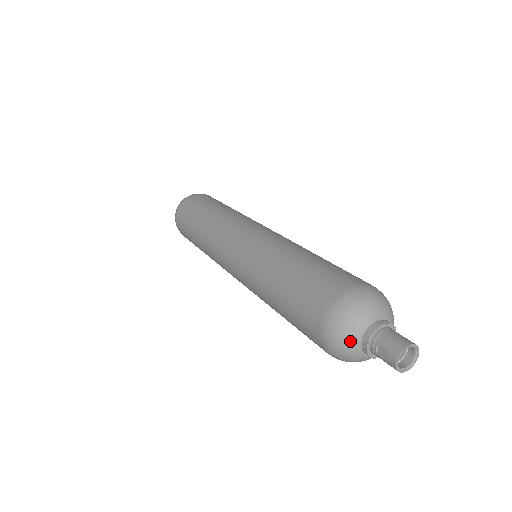
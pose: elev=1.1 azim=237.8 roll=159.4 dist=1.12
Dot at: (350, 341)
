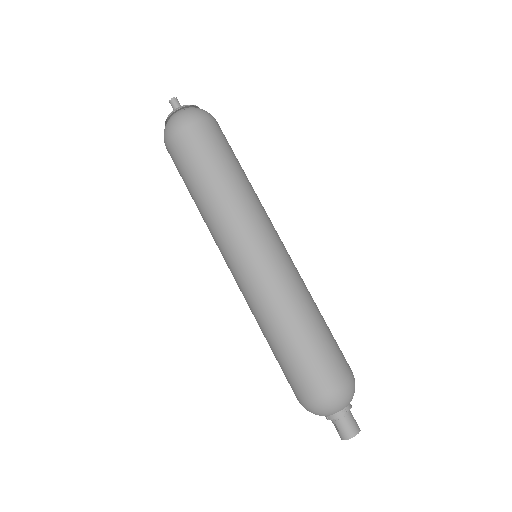
Dot at: occluded
